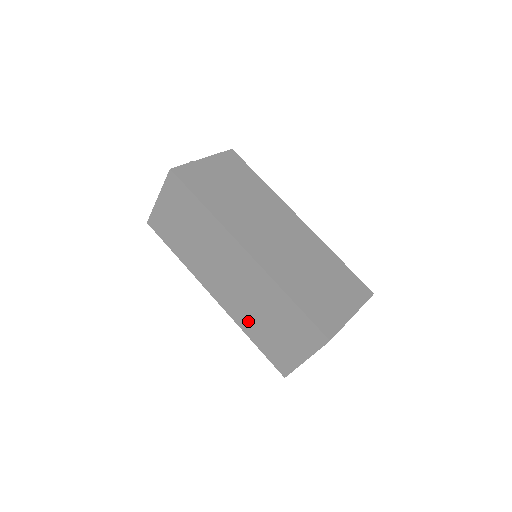
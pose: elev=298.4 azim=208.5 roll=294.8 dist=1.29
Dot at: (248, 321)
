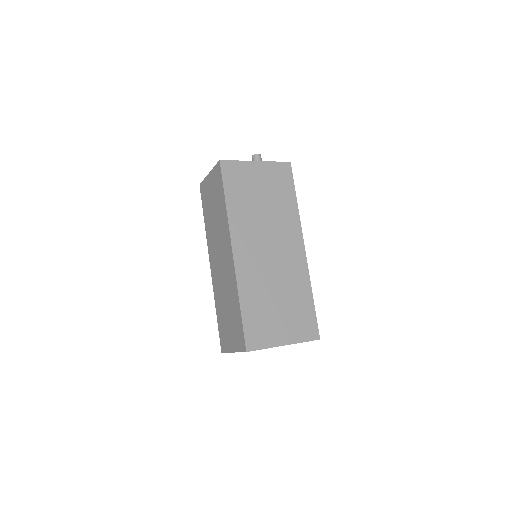
Dot at: (219, 299)
